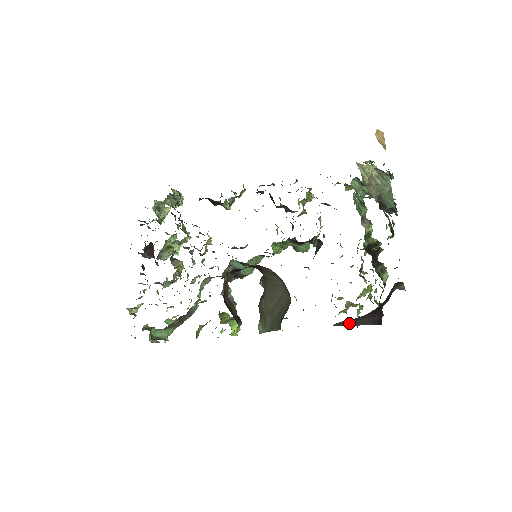
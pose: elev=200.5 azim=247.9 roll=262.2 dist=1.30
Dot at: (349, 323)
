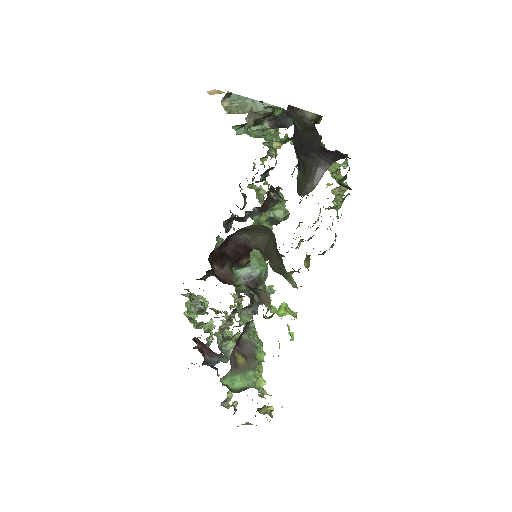
Dot at: (314, 182)
